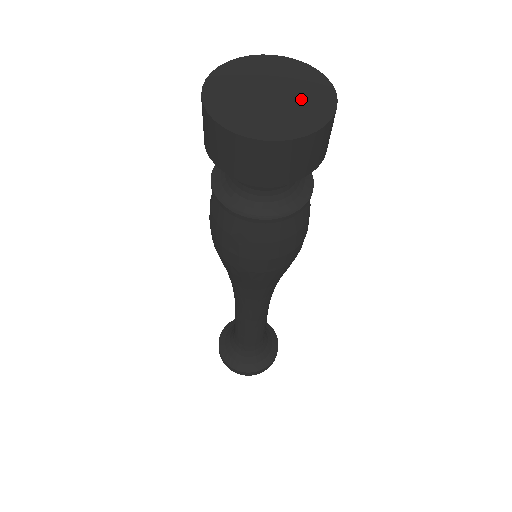
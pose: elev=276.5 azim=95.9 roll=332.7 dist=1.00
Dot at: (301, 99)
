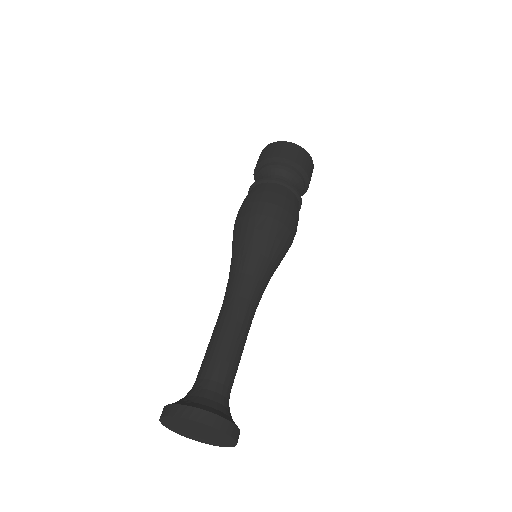
Dot at: occluded
